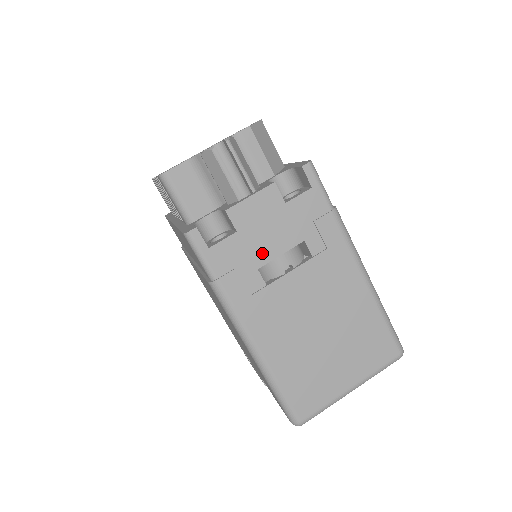
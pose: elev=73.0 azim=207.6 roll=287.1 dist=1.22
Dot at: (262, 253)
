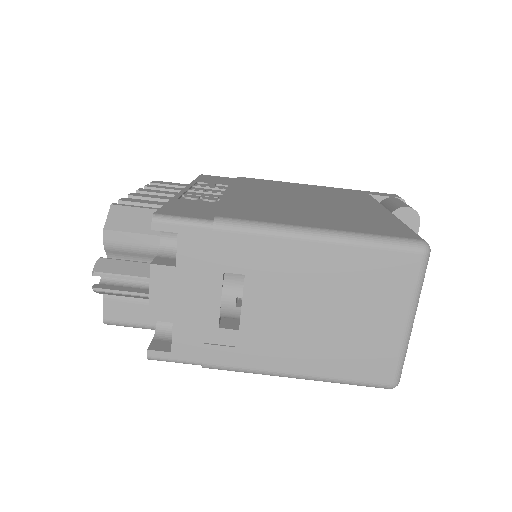
Dot at: (207, 315)
